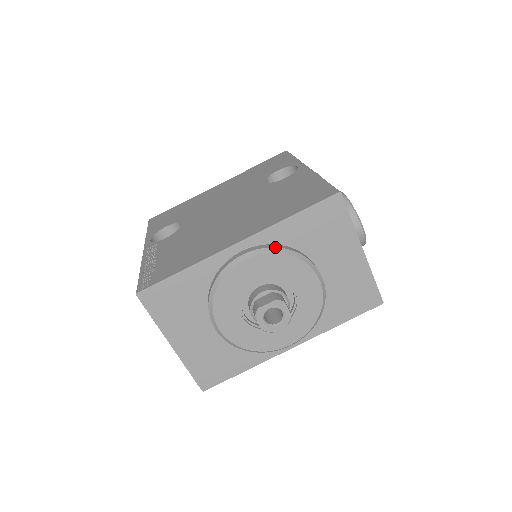
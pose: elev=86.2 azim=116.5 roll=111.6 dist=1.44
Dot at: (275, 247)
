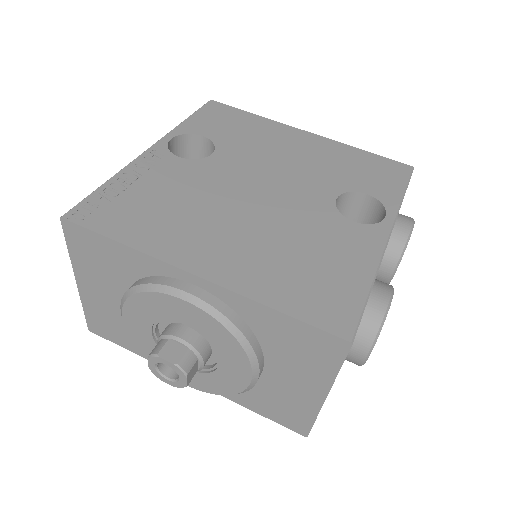
Dot at: (228, 318)
